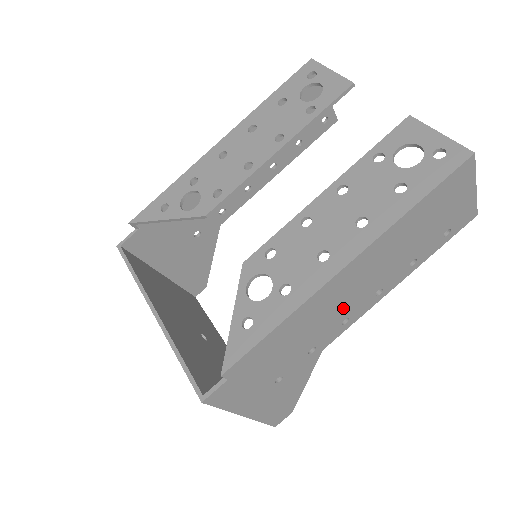
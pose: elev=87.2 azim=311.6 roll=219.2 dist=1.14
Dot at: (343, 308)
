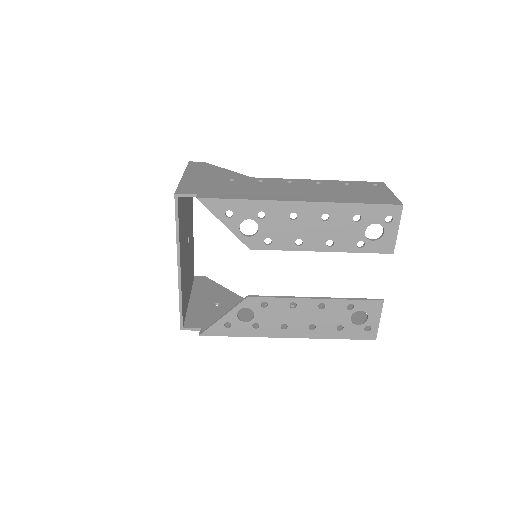
Dot at: occluded
